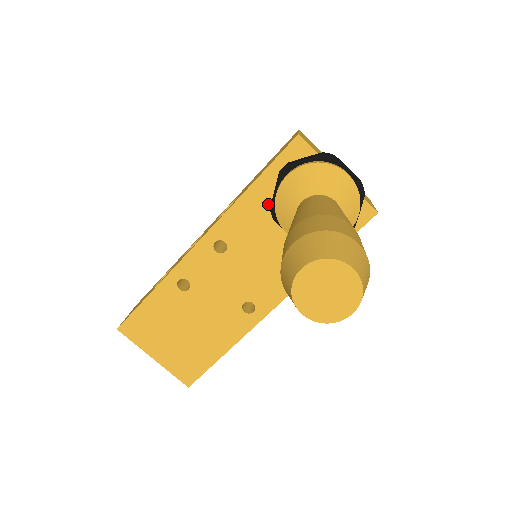
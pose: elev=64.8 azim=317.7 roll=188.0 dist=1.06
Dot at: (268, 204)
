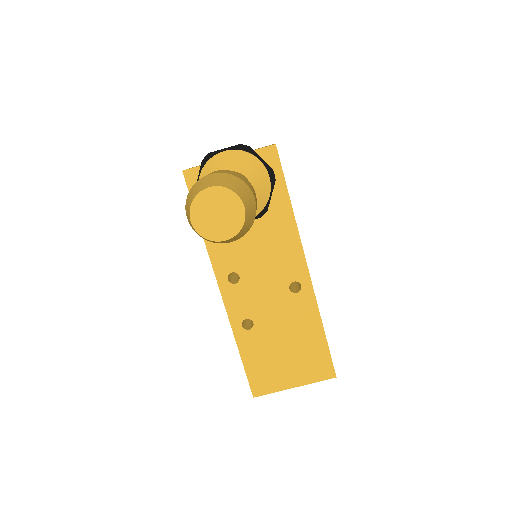
Dot at: occluded
